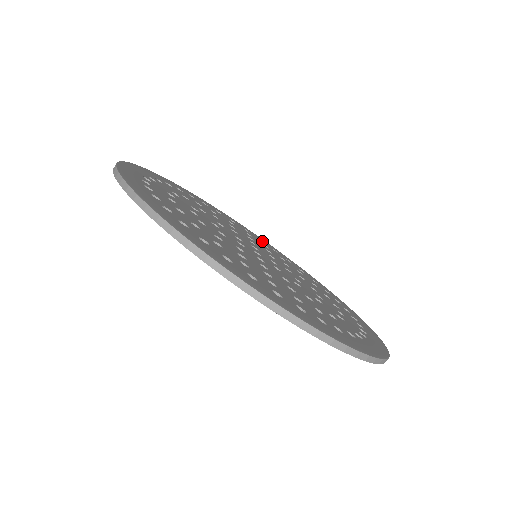
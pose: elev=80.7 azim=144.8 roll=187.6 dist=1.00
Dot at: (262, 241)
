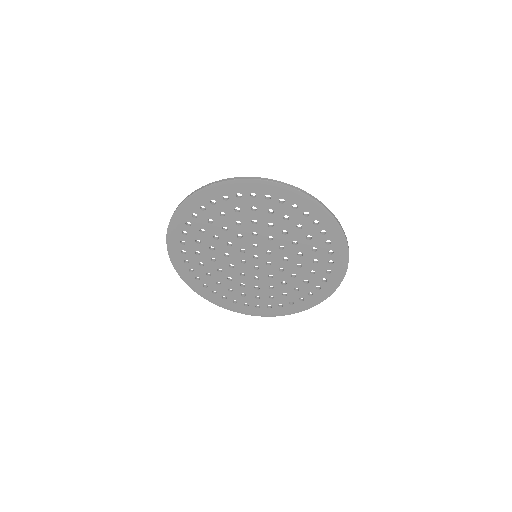
Dot at: (205, 285)
